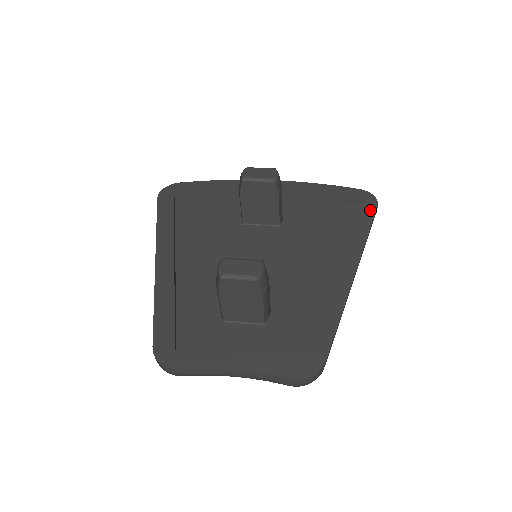
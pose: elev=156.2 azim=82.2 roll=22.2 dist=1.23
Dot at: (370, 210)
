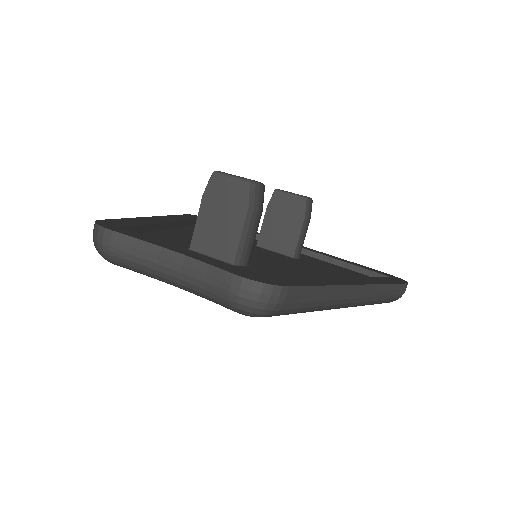
Dot at: (397, 281)
